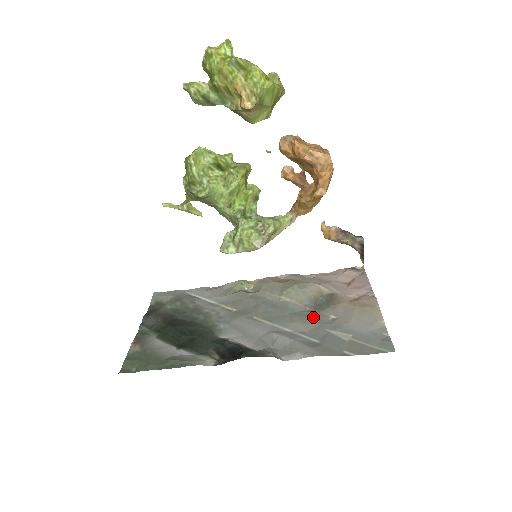
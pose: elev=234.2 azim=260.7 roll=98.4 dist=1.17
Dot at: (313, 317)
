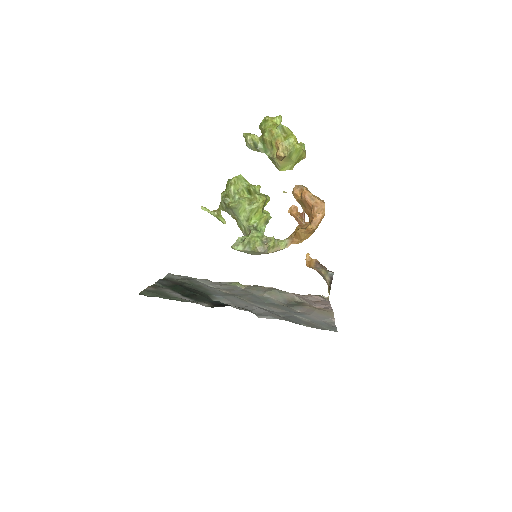
Dot at: (284, 308)
